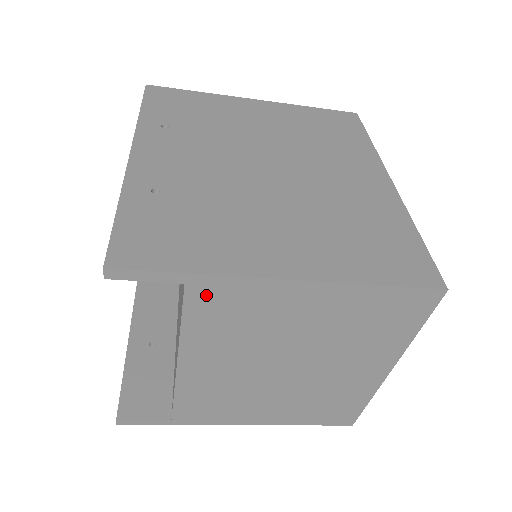
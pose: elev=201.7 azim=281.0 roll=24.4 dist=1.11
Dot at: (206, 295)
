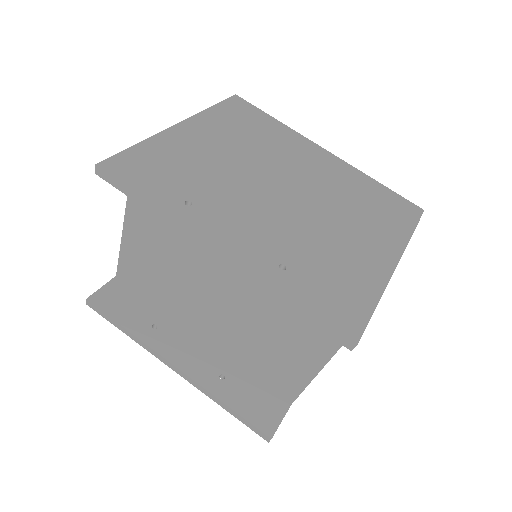
Dot at: occluded
